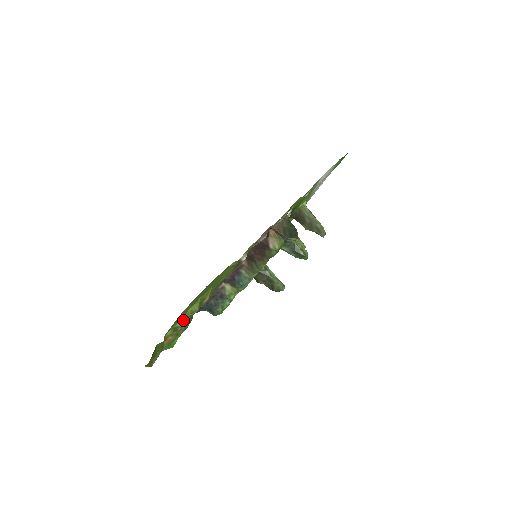
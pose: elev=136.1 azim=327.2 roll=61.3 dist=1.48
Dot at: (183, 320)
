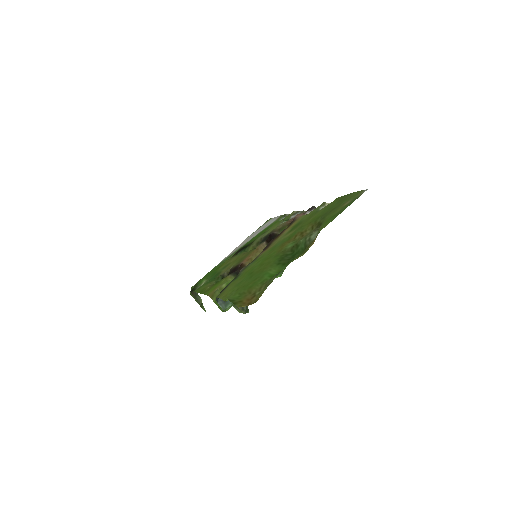
Dot at: (314, 232)
